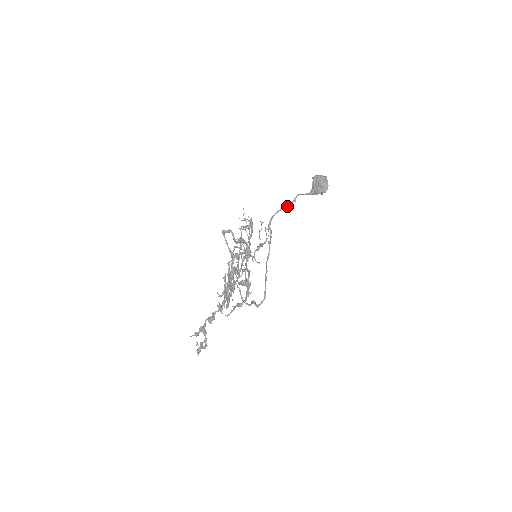
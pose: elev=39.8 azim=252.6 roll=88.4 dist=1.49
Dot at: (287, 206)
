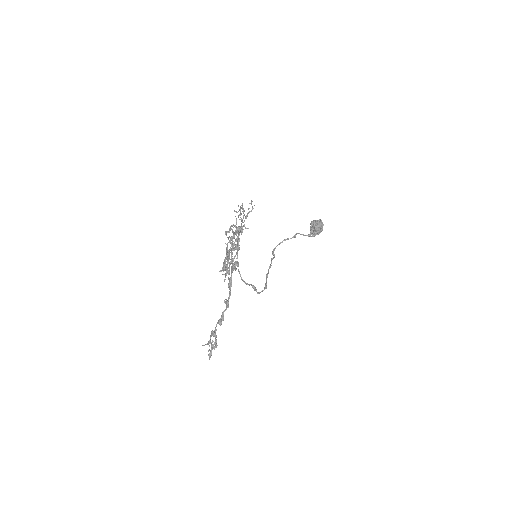
Dot at: (288, 239)
